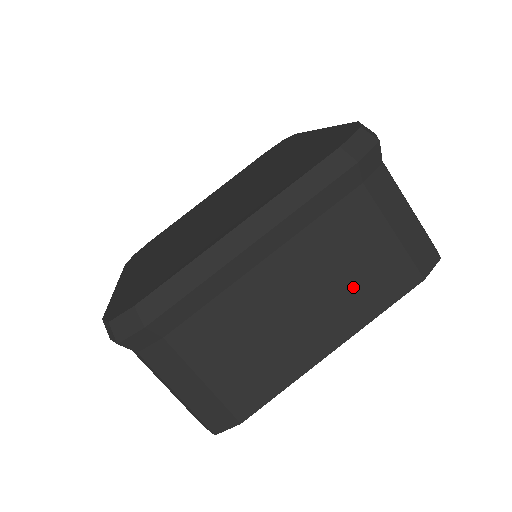
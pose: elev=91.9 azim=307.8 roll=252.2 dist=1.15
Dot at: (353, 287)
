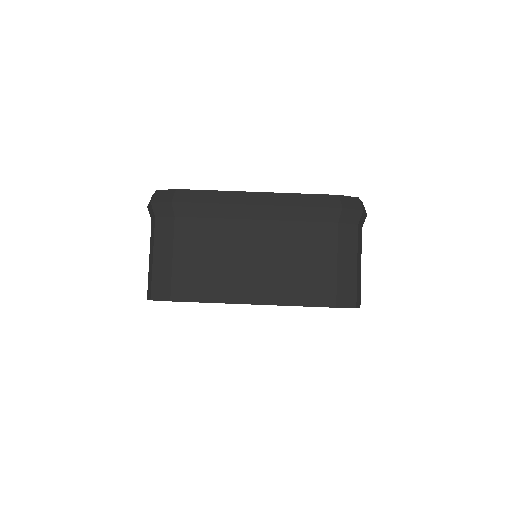
Dot at: (292, 276)
